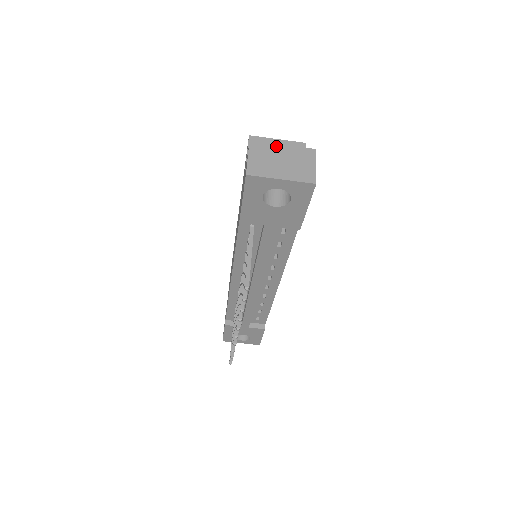
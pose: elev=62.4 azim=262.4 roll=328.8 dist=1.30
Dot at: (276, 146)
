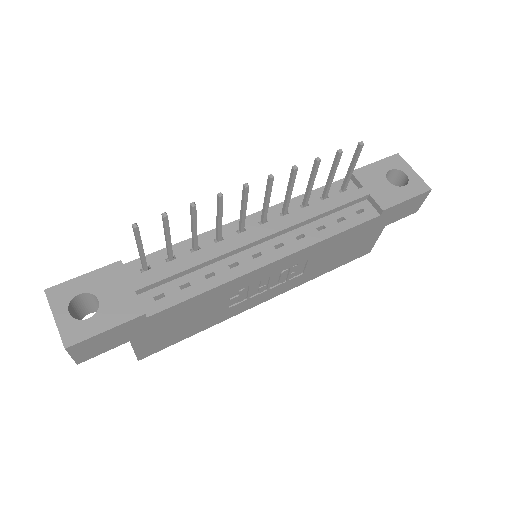
Dot at: occluded
